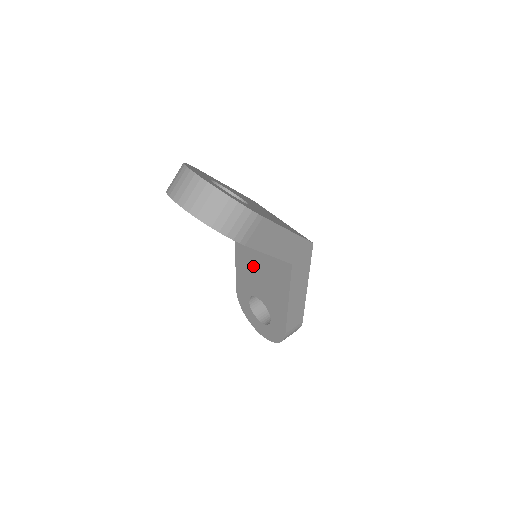
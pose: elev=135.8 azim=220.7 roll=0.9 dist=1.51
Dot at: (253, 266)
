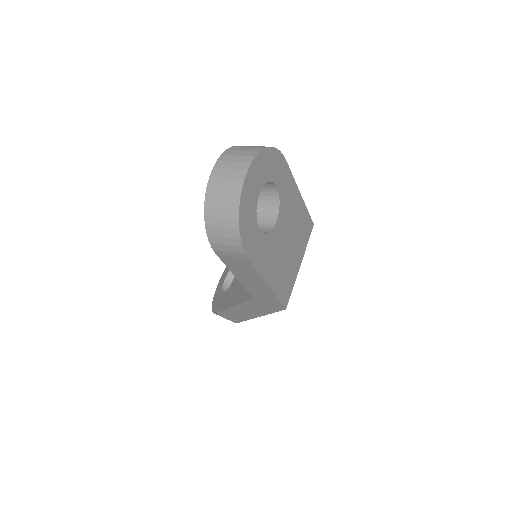
Dot at: occluded
